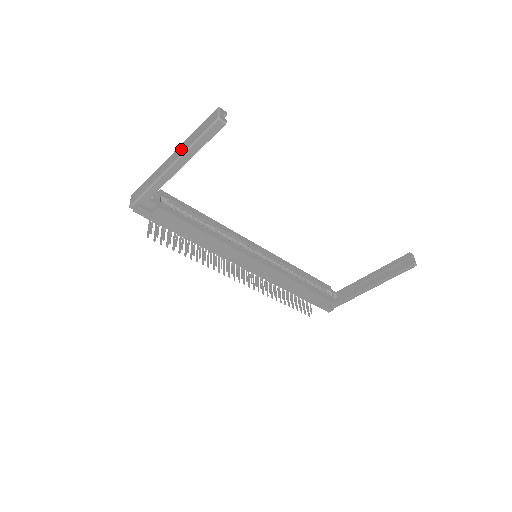
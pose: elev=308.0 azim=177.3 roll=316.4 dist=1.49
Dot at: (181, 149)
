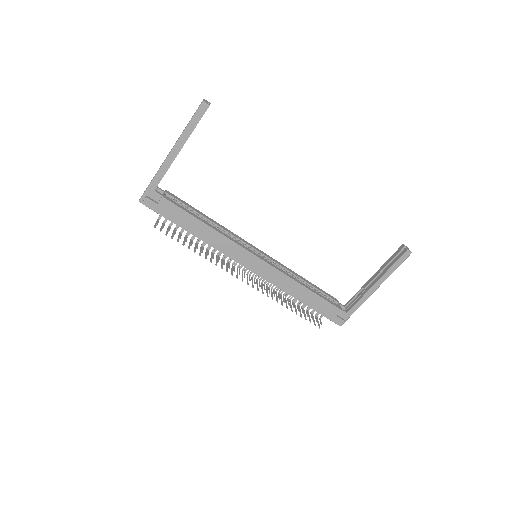
Dot at: occluded
